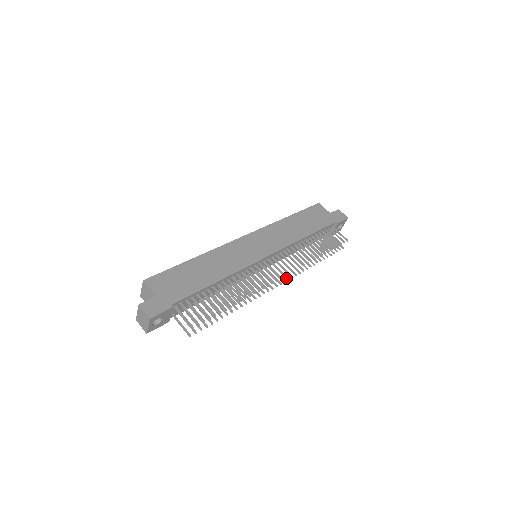
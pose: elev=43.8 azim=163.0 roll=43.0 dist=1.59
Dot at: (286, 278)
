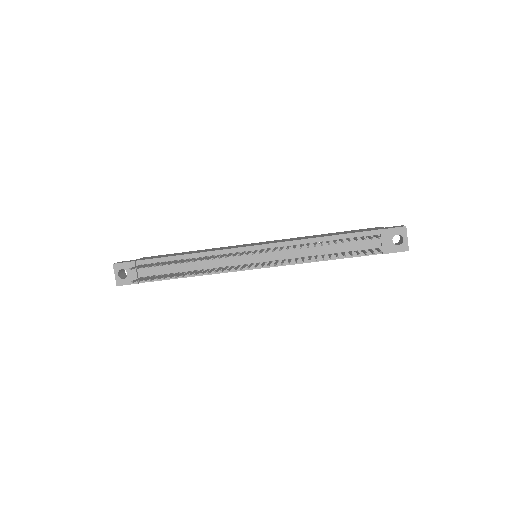
Dot at: occluded
